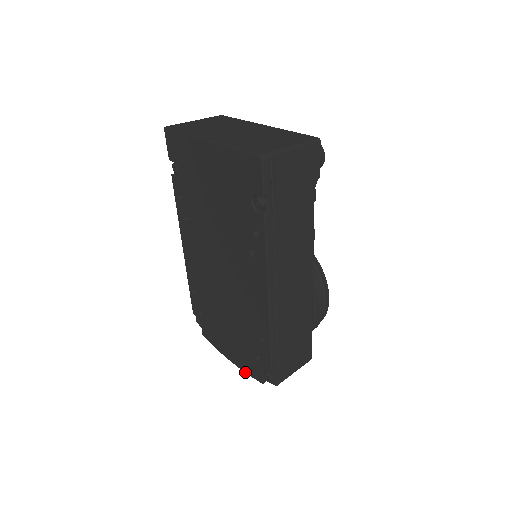
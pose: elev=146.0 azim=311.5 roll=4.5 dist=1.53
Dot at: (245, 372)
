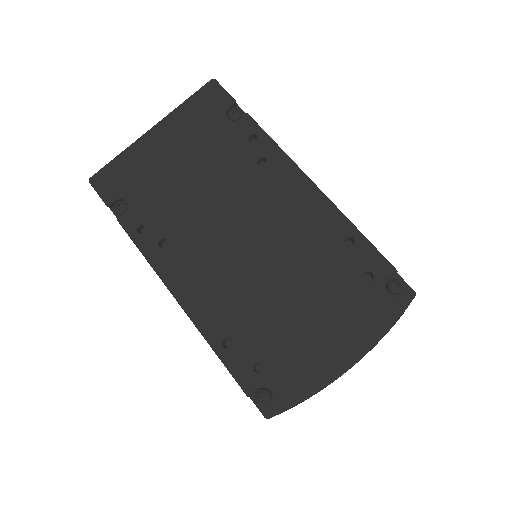
Dot at: (377, 341)
